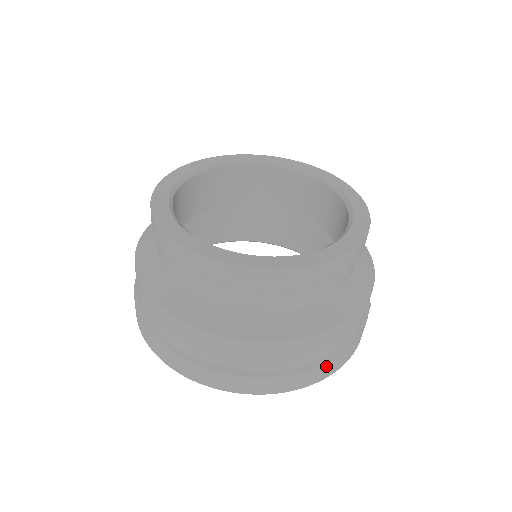
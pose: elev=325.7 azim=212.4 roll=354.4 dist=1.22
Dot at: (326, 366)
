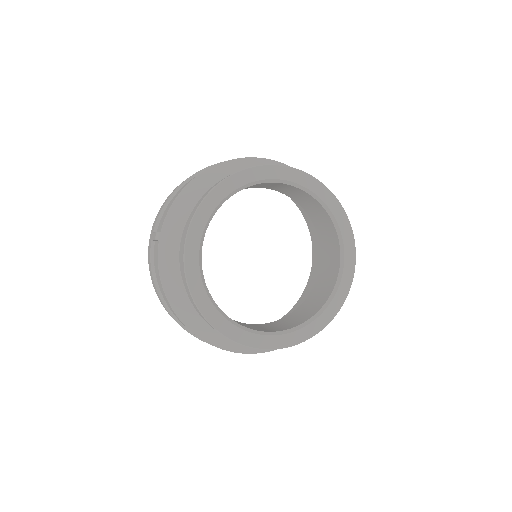
Dot at: occluded
